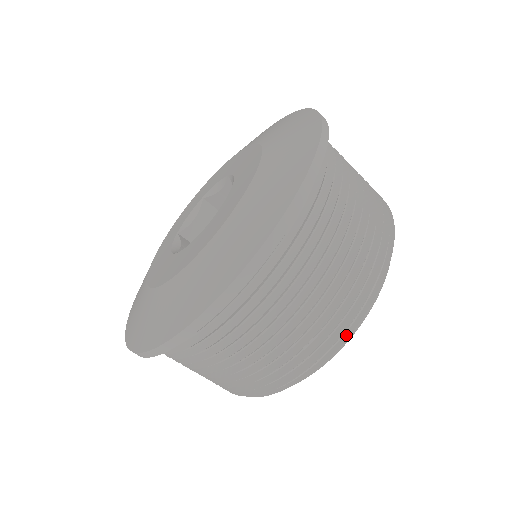
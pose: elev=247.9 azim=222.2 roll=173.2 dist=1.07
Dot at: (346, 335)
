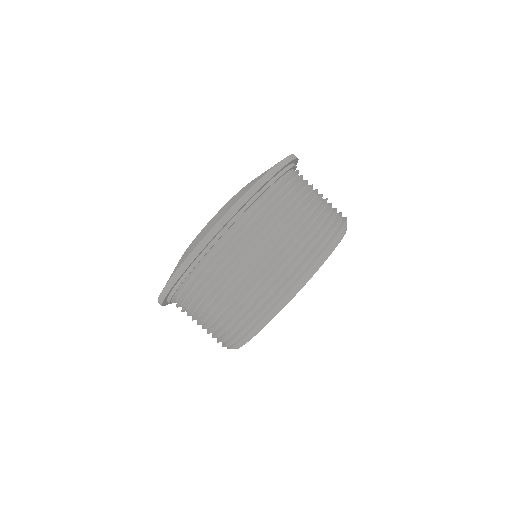
Dot at: (259, 320)
